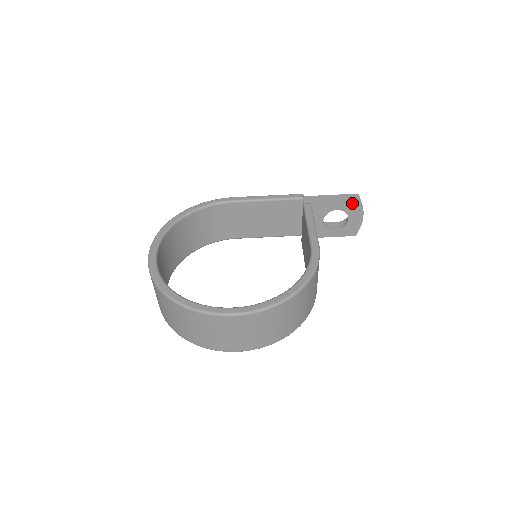
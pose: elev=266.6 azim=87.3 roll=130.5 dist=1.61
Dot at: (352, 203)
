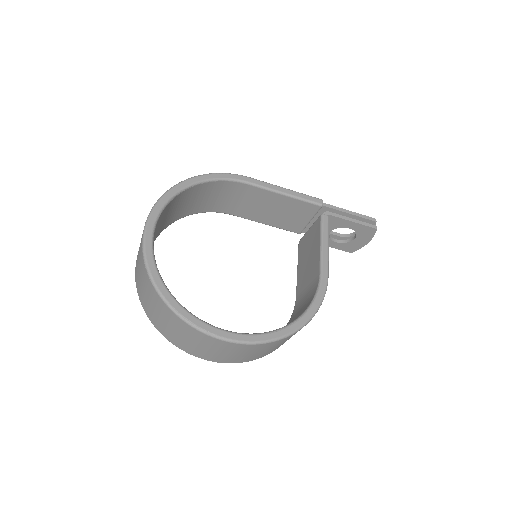
Dot at: (367, 228)
